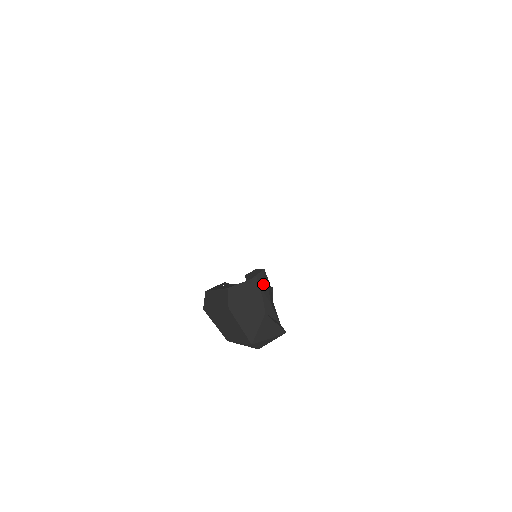
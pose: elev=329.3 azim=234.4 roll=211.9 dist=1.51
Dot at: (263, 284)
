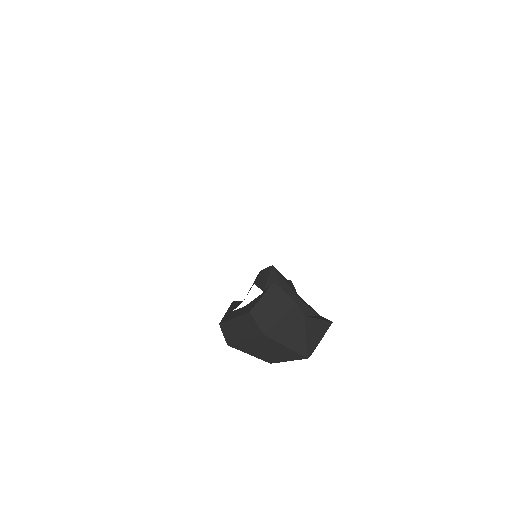
Dot at: (281, 283)
